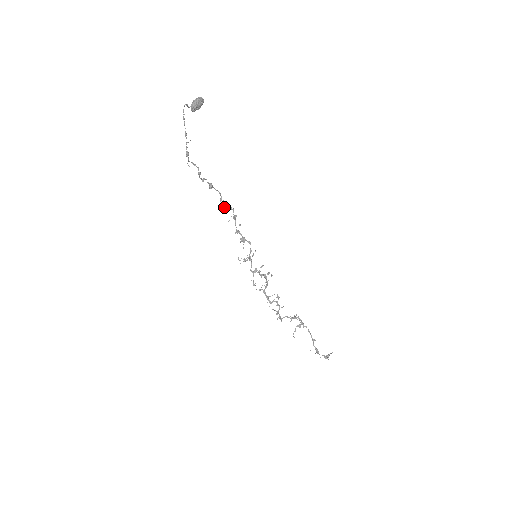
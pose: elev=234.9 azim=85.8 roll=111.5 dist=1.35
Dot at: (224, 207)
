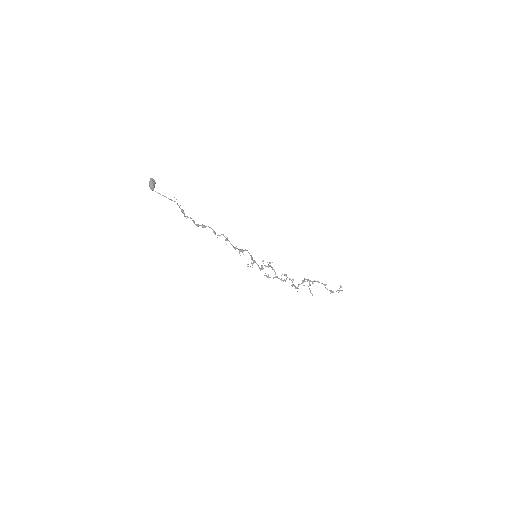
Dot at: occluded
